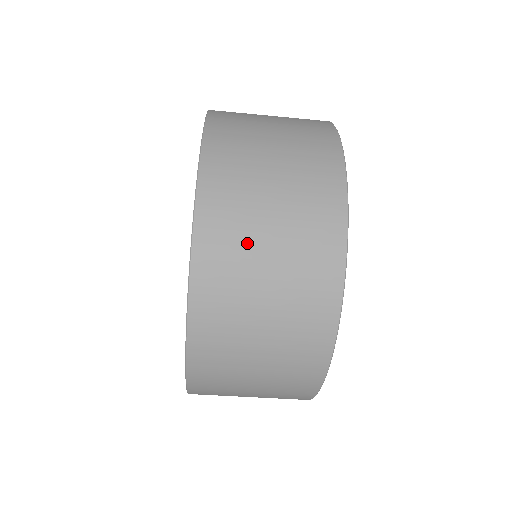
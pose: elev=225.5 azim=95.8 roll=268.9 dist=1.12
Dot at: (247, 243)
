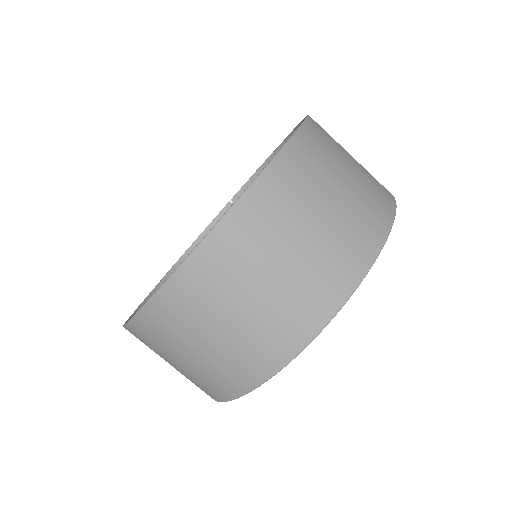
Dot at: (319, 182)
